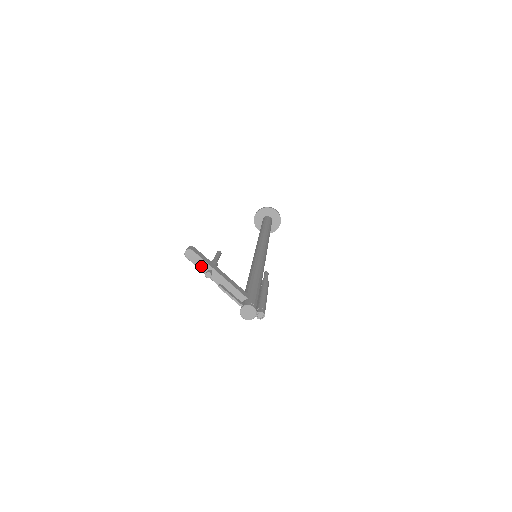
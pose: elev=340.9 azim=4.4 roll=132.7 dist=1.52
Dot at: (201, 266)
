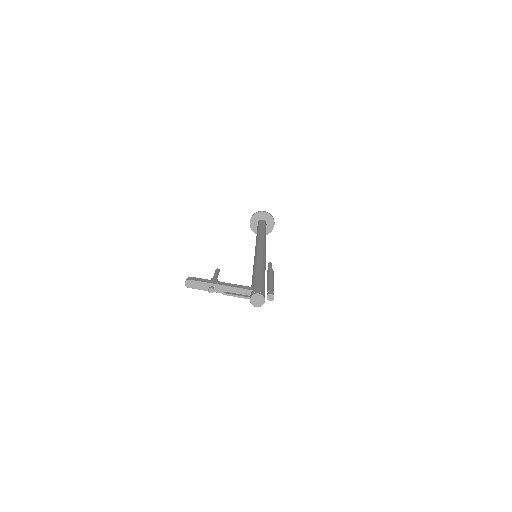
Dot at: (203, 287)
